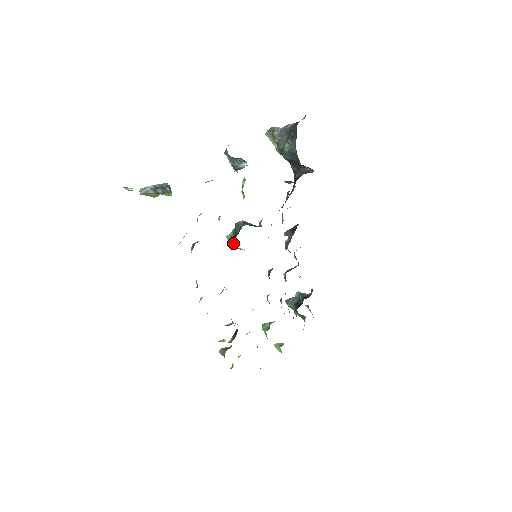
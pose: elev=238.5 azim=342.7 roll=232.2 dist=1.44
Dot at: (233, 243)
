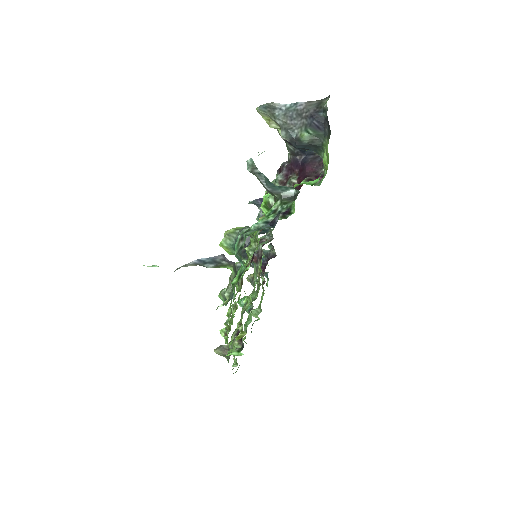
Dot at: (234, 253)
